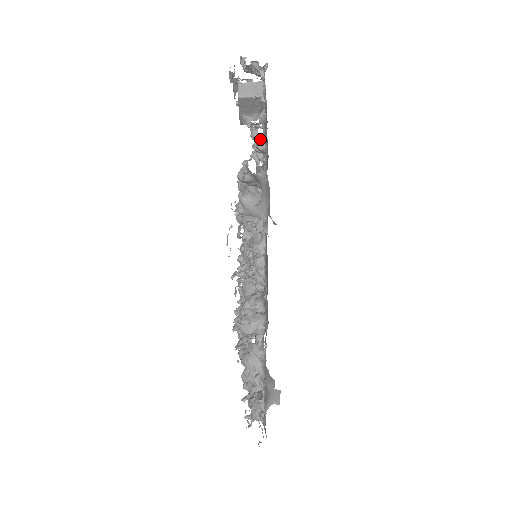
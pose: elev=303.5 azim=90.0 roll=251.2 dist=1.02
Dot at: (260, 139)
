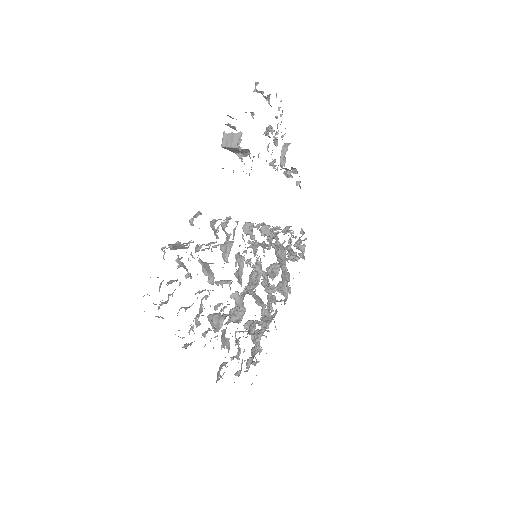
Dot at: (195, 215)
